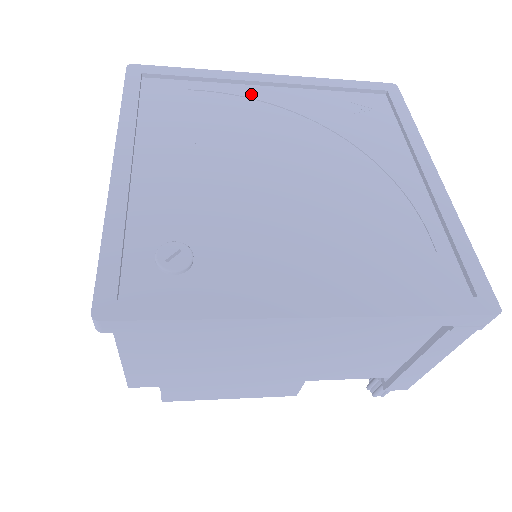
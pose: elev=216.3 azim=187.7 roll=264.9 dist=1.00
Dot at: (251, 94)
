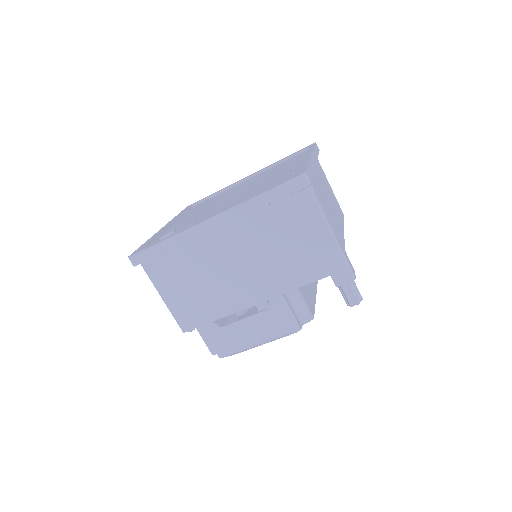
Dot at: (237, 186)
